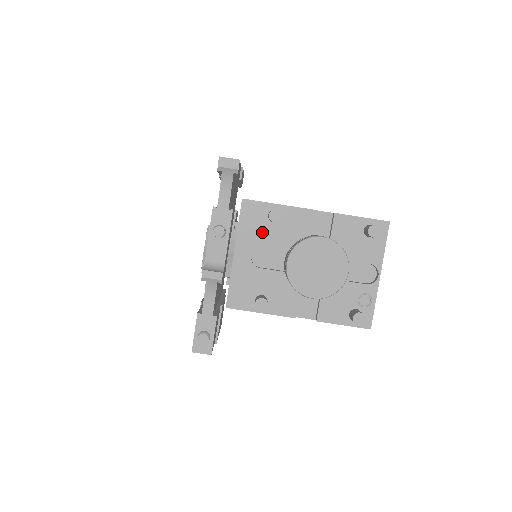
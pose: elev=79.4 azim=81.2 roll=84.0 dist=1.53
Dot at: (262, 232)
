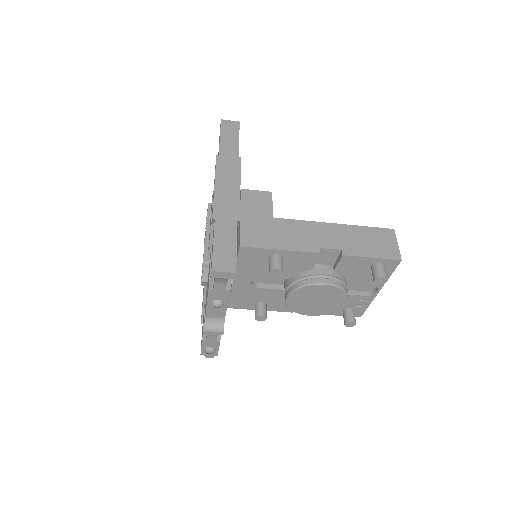
Dot at: (262, 268)
